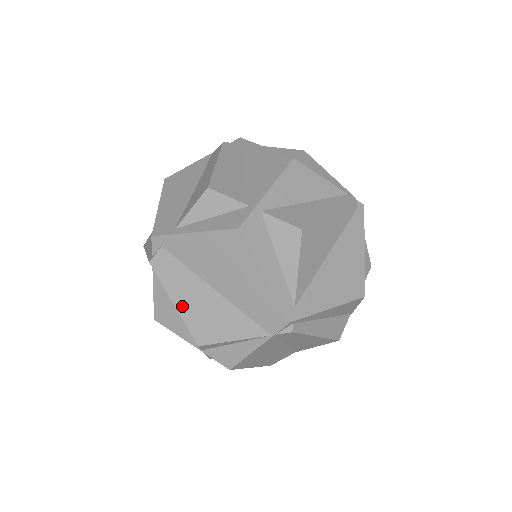
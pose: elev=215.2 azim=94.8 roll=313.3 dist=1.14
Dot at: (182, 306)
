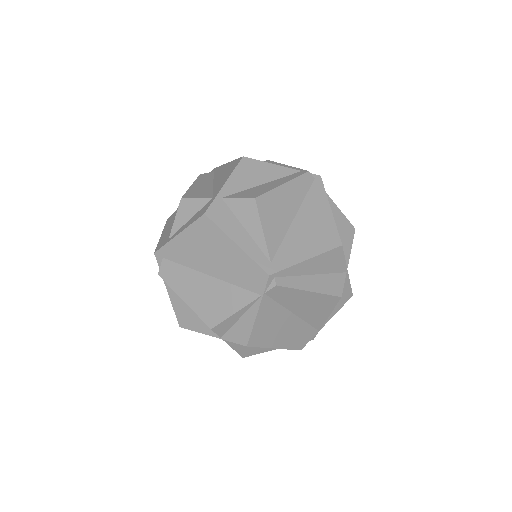
Dot at: (190, 300)
